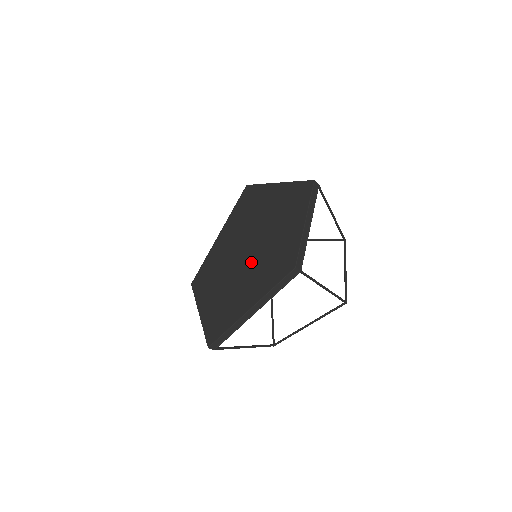
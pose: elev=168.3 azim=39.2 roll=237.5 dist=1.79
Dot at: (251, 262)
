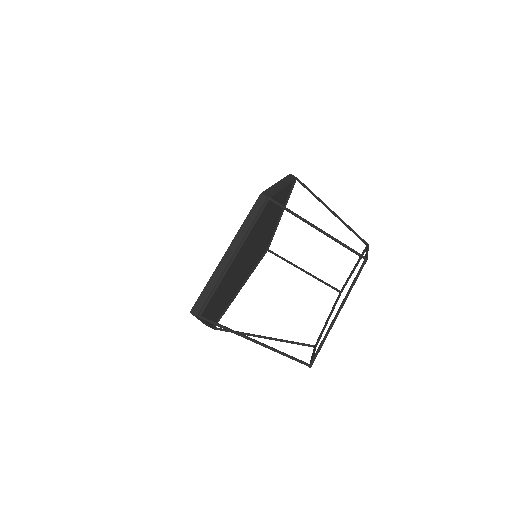
Dot at: occluded
